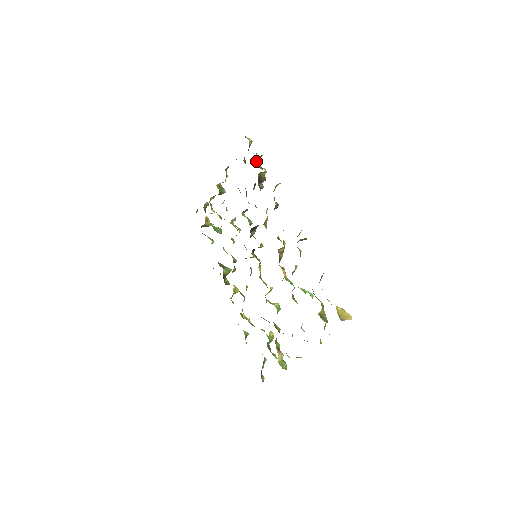
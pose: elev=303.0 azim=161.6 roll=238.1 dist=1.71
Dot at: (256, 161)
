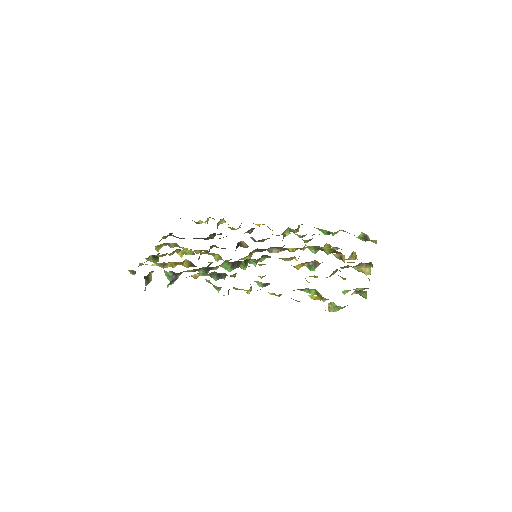
Dot at: (207, 220)
